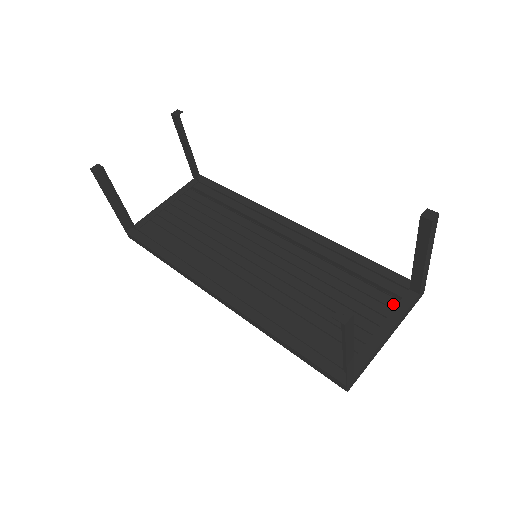
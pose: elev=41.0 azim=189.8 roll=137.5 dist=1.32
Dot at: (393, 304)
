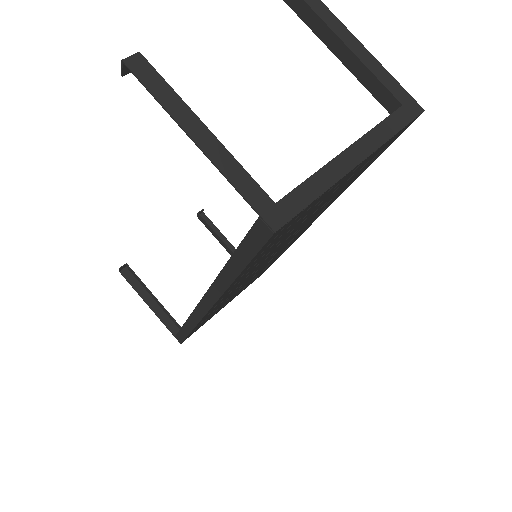
Dot at: occluded
